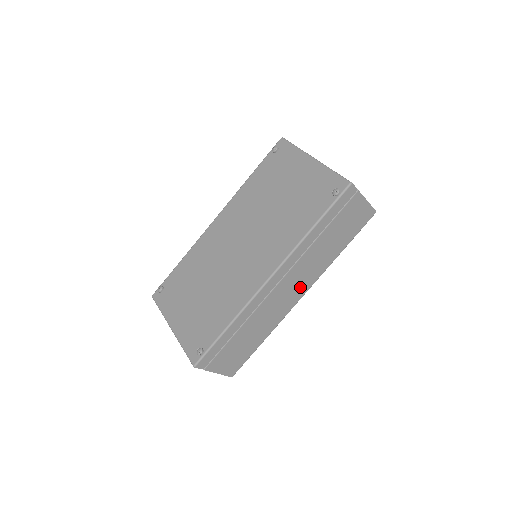
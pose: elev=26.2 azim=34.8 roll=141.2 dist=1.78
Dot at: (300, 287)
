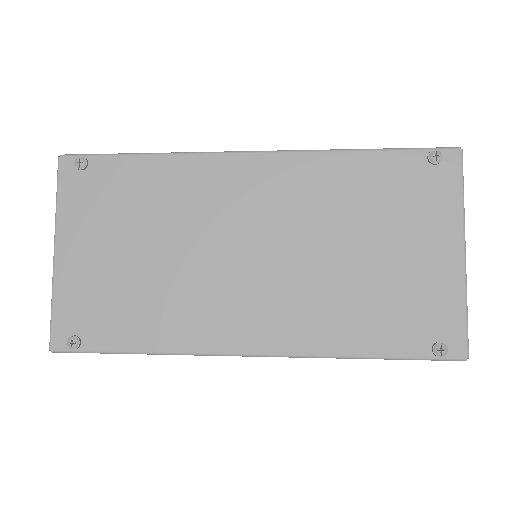
Dot at: occluded
